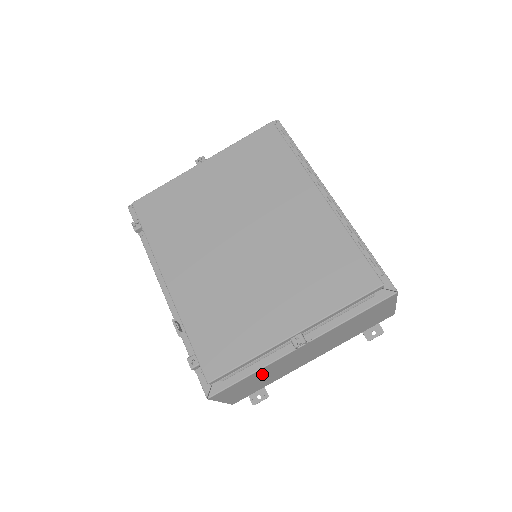
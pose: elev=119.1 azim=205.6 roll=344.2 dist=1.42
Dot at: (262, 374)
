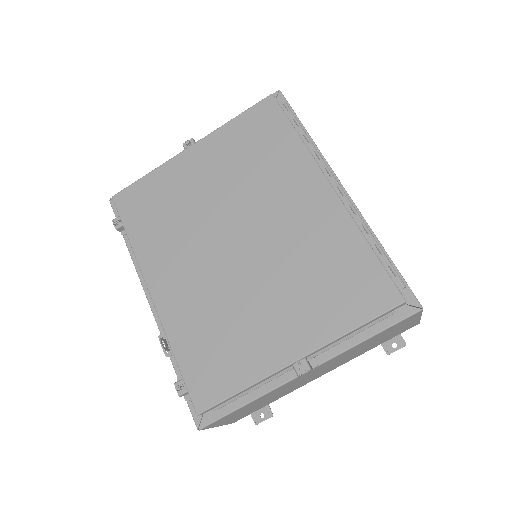
Dot at: (262, 399)
